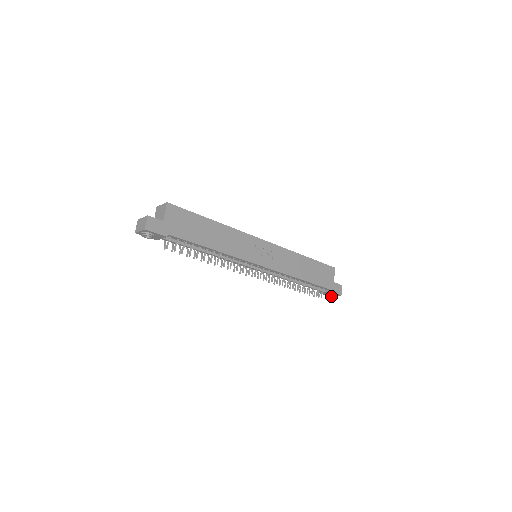
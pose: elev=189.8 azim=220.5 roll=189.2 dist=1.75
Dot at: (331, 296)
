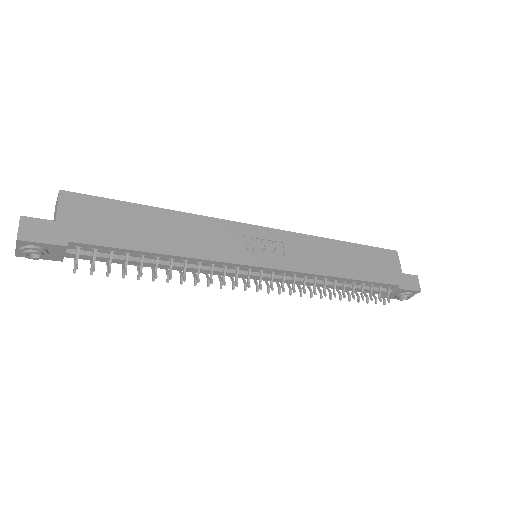
Dot at: (405, 298)
